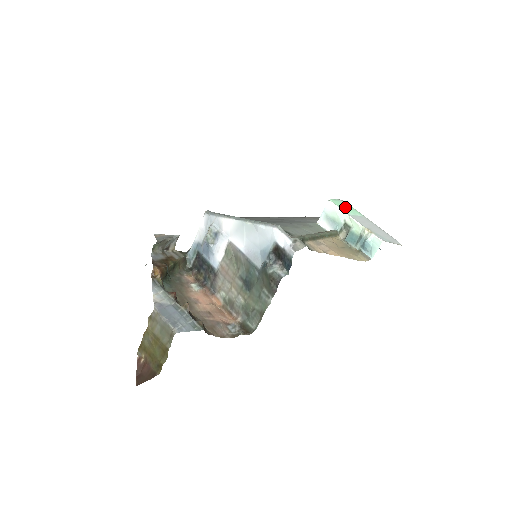
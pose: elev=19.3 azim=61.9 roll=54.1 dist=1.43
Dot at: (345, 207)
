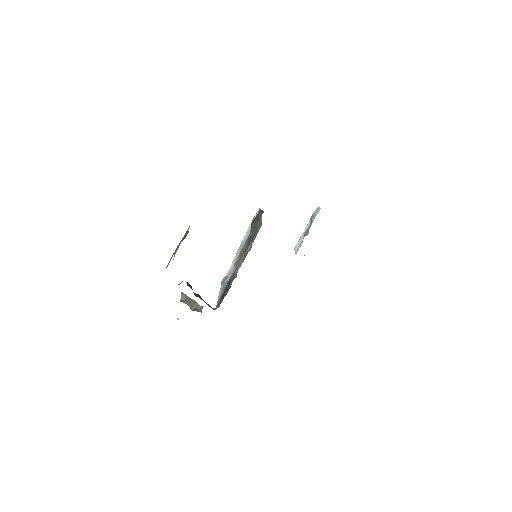
Dot at: occluded
